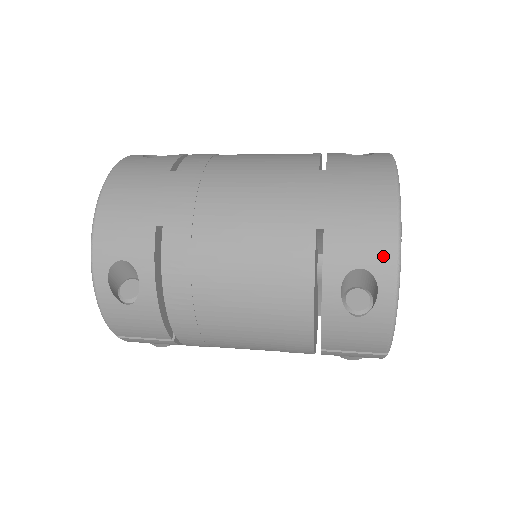
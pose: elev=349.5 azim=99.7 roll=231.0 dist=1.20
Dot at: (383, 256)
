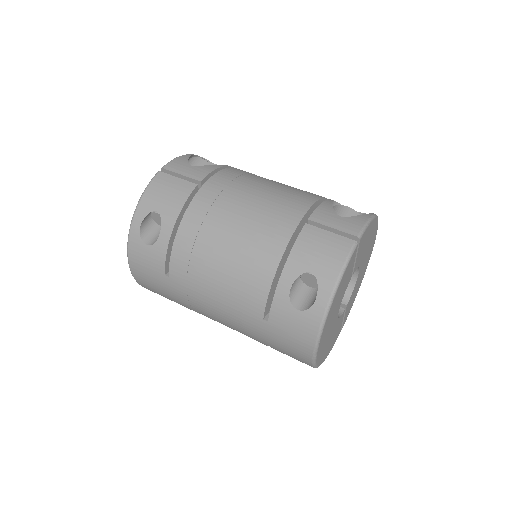
Dot at: occluded
